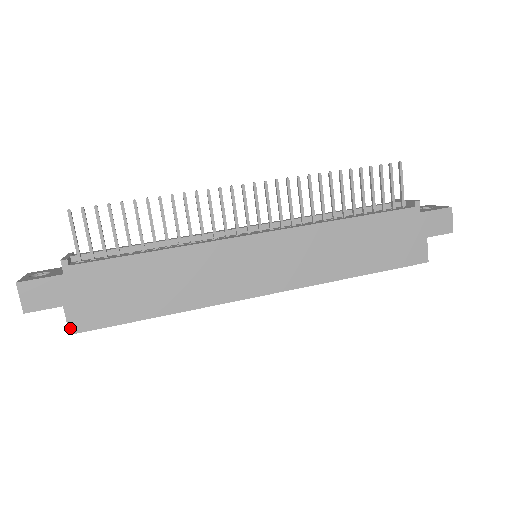
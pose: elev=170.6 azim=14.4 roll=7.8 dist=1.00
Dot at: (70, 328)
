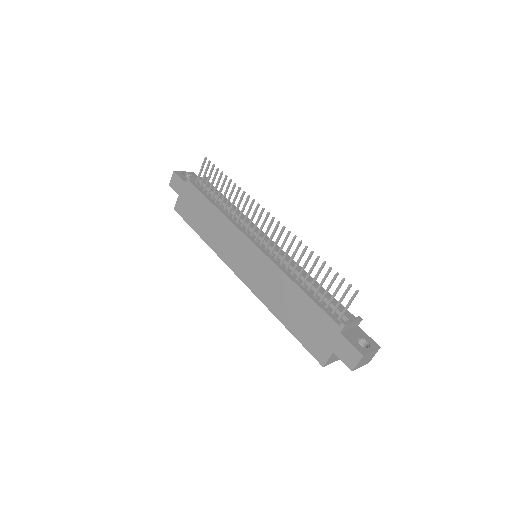
Dot at: (175, 207)
